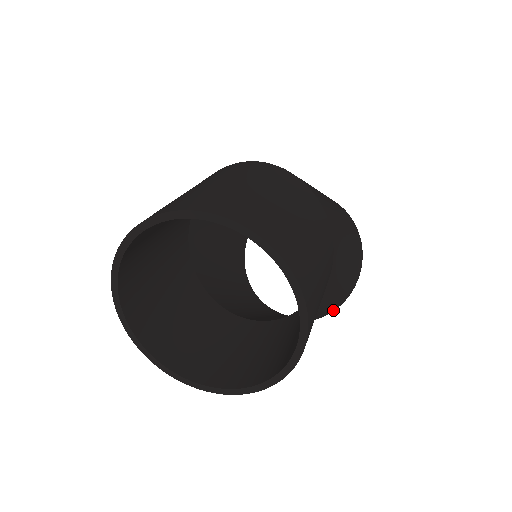
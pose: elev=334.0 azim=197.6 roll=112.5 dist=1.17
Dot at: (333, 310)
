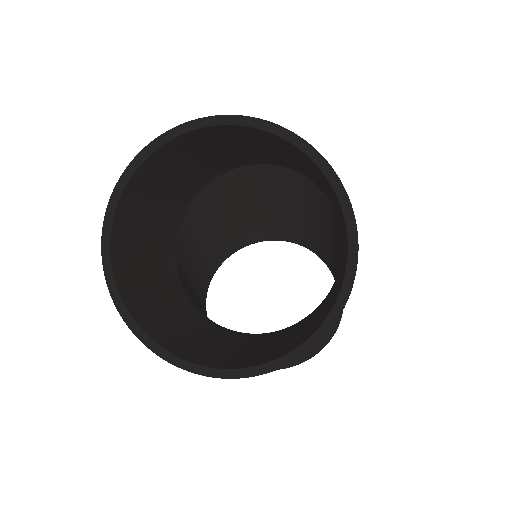
Dot at: (295, 364)
